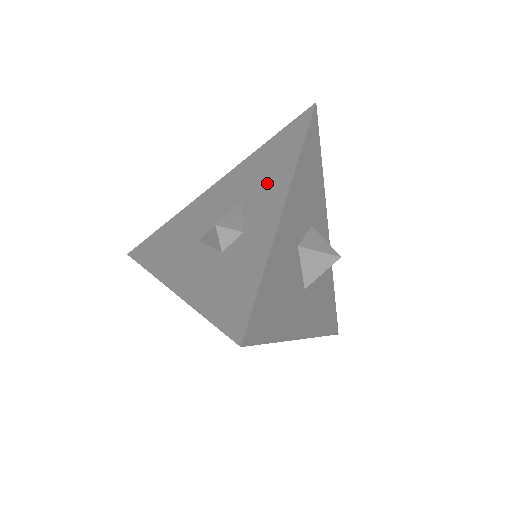
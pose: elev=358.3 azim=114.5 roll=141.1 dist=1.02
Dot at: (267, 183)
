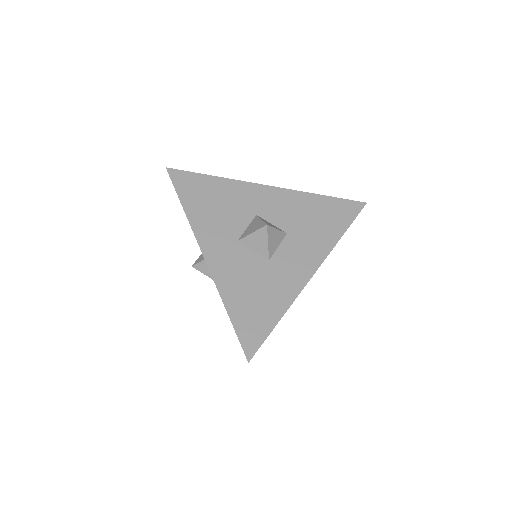
Dot at: occluded
